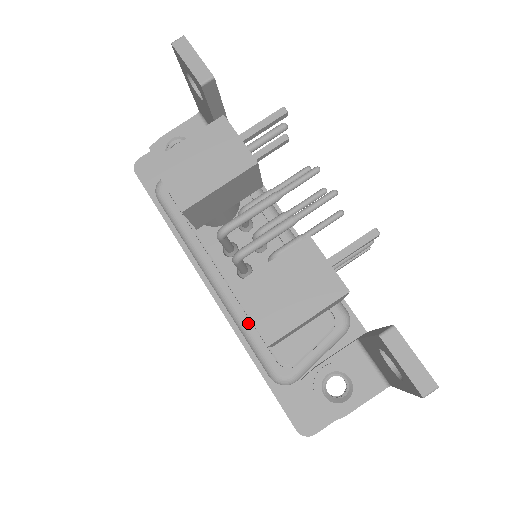
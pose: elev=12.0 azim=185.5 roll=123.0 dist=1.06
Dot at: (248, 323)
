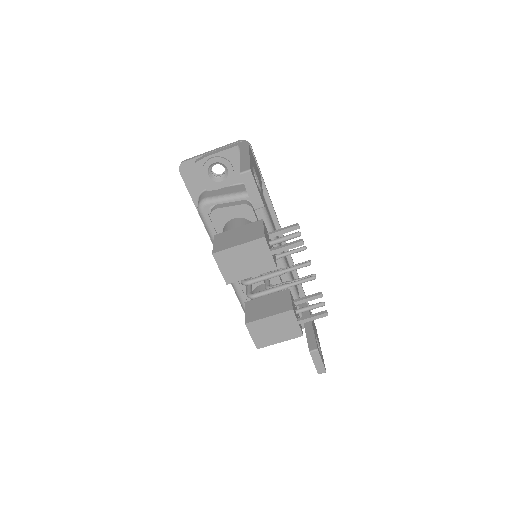
Dot at: (243, 296)
